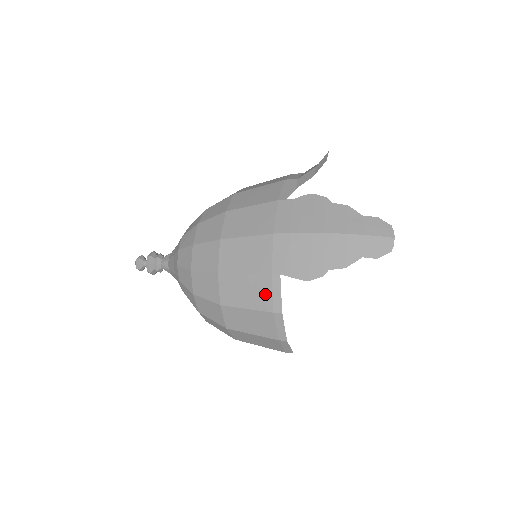
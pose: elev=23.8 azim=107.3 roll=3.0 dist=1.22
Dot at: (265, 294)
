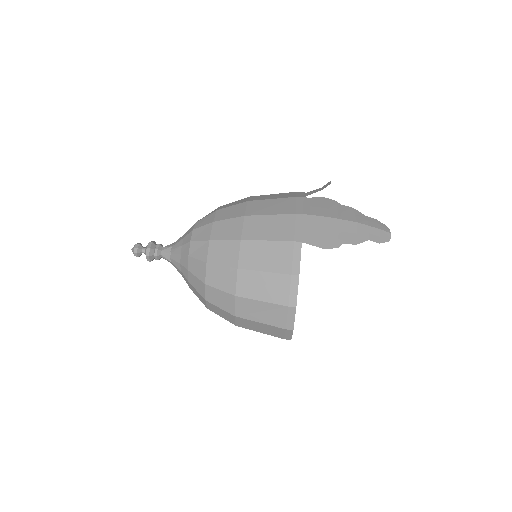
Dot at: (285, 258)
